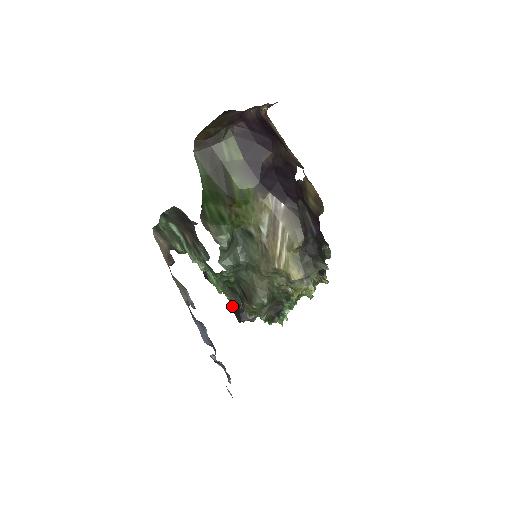
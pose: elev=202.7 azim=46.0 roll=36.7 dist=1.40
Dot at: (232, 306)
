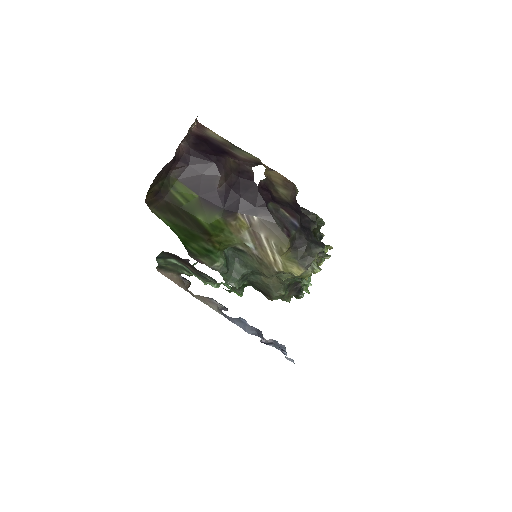
Dot at: occluded
